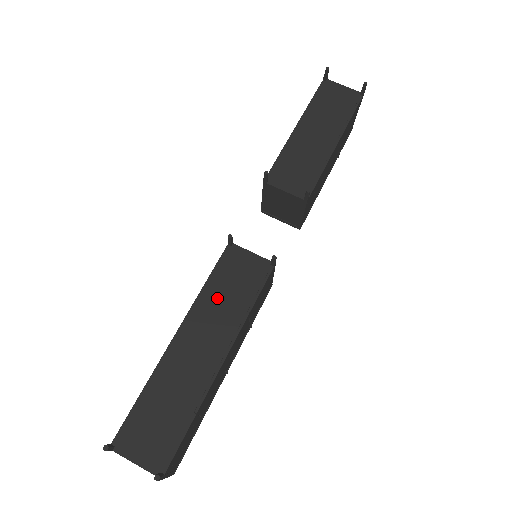
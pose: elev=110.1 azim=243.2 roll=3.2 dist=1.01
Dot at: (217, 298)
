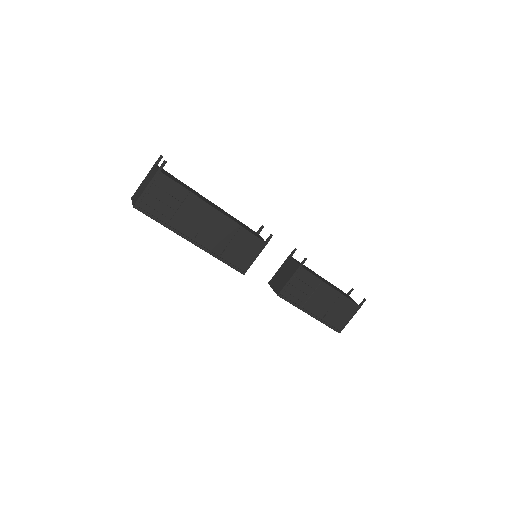
Dot at: (235, 219)
